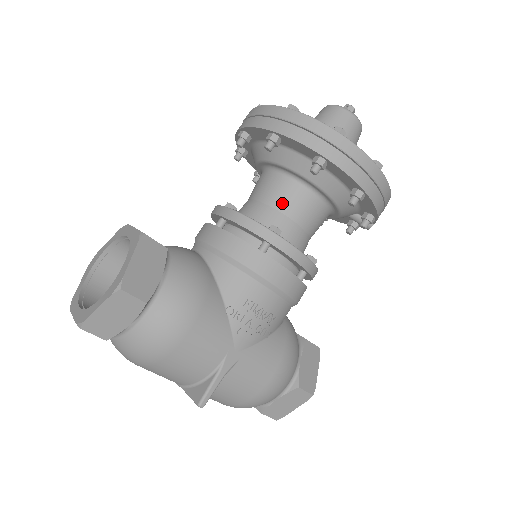
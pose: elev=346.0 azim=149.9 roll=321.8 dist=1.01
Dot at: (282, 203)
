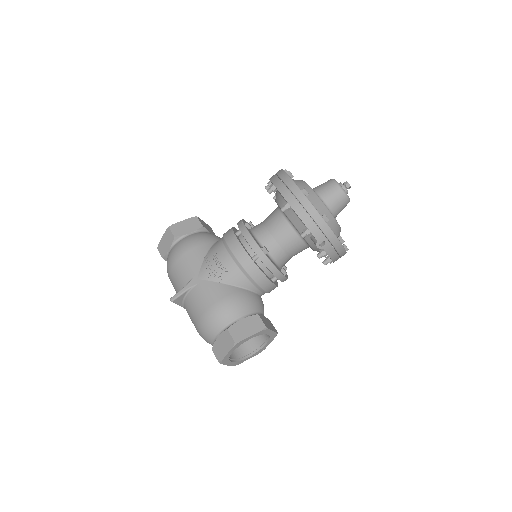
Dot at: (267, 219)
